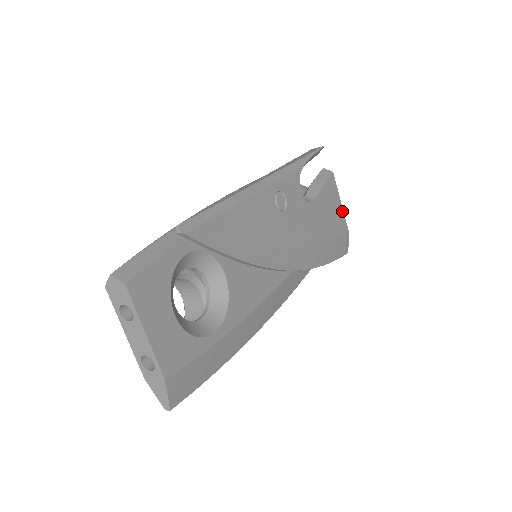
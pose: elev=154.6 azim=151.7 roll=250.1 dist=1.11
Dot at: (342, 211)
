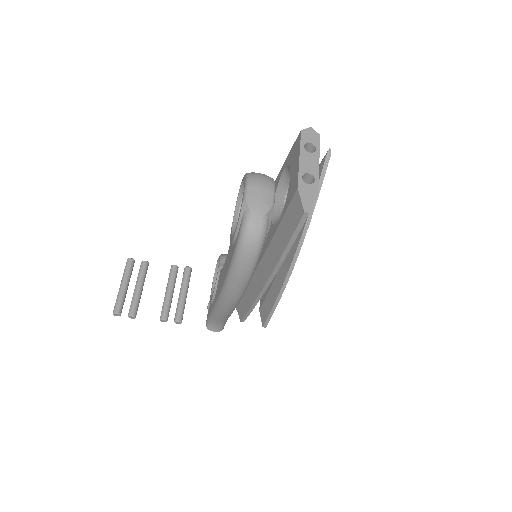
Dot at: occluded
